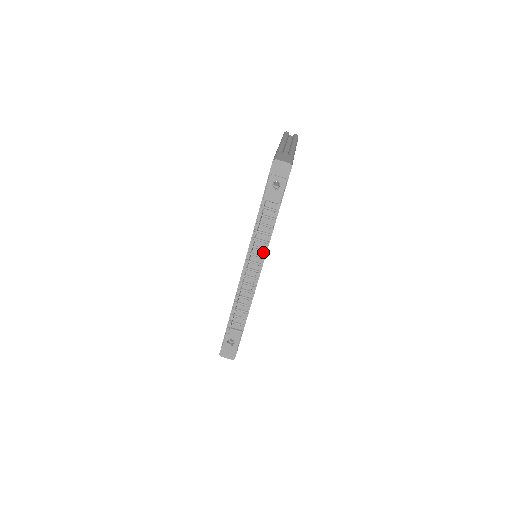
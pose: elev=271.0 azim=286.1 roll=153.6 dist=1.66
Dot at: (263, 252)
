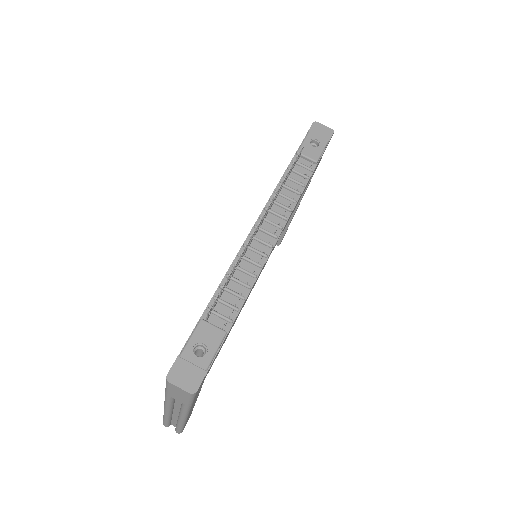
Dot at: (286, 213)
